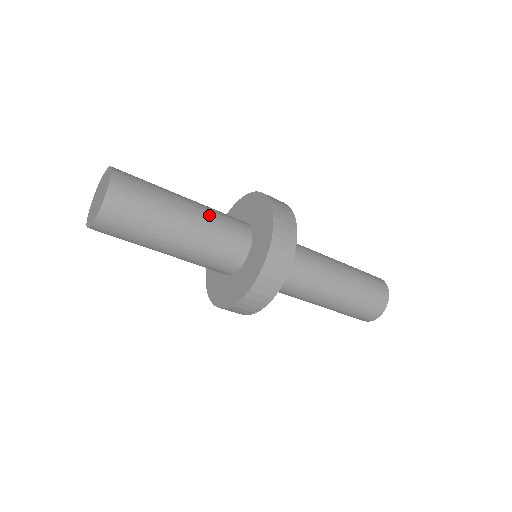
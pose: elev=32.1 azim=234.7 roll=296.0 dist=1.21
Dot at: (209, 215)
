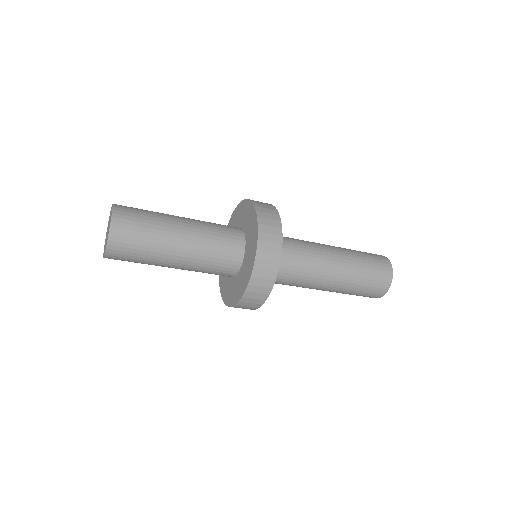
Dot at: (201, 249)
